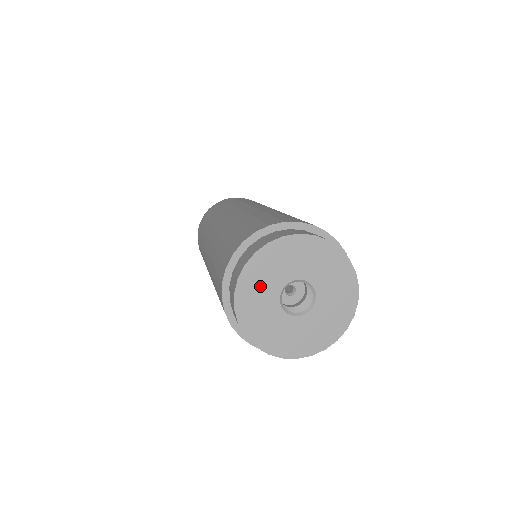
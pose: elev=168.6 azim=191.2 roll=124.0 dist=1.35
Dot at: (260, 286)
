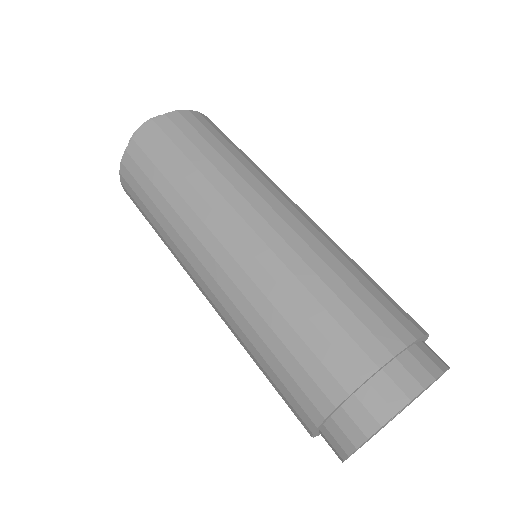
Dot at: occluded
